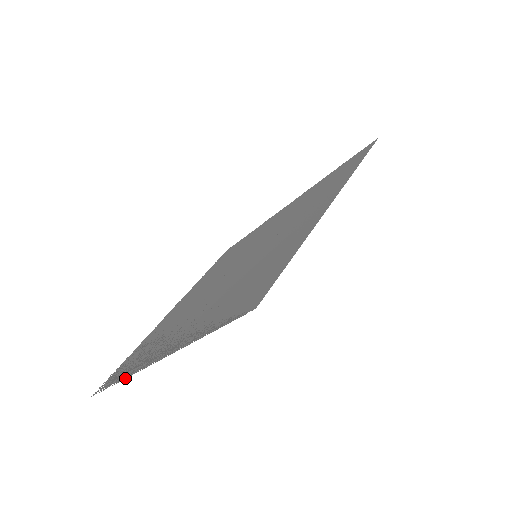
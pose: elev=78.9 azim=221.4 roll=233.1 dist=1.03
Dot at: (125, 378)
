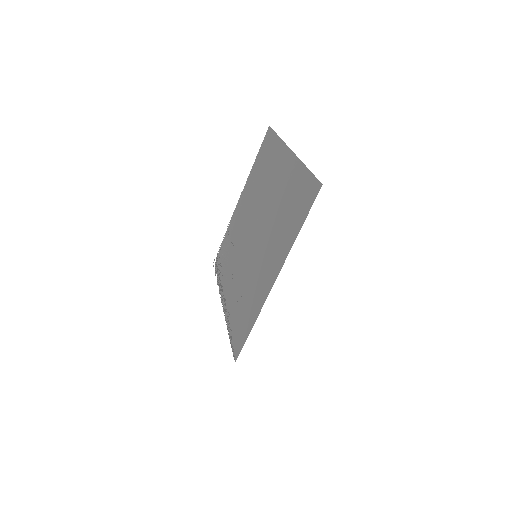
Dot at: occluded
